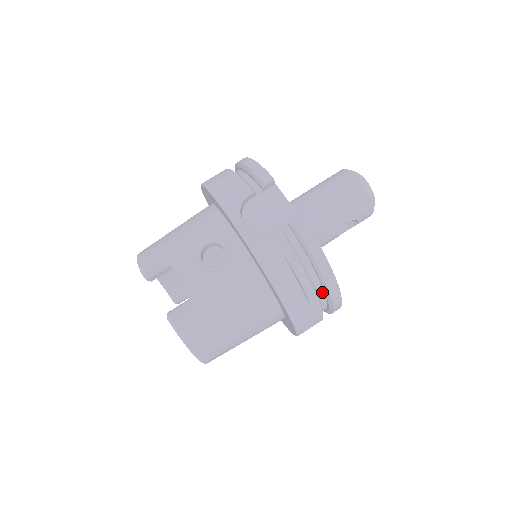
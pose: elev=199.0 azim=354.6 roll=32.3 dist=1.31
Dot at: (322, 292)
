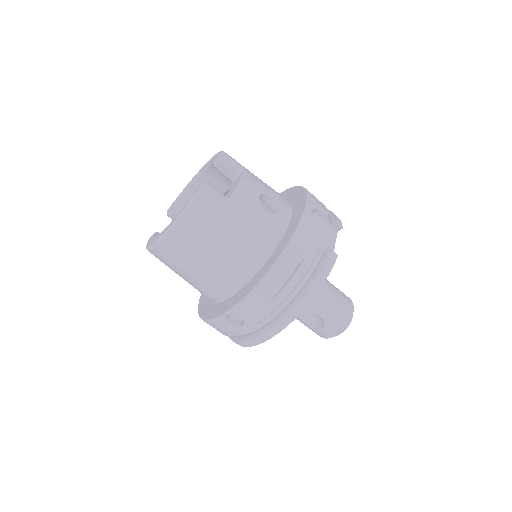
Dot at: (281, 309)
